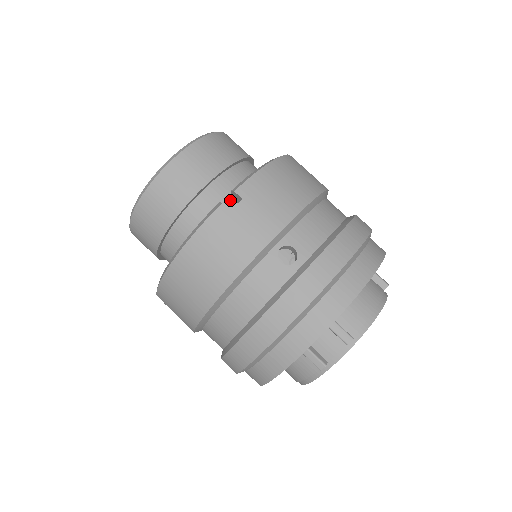
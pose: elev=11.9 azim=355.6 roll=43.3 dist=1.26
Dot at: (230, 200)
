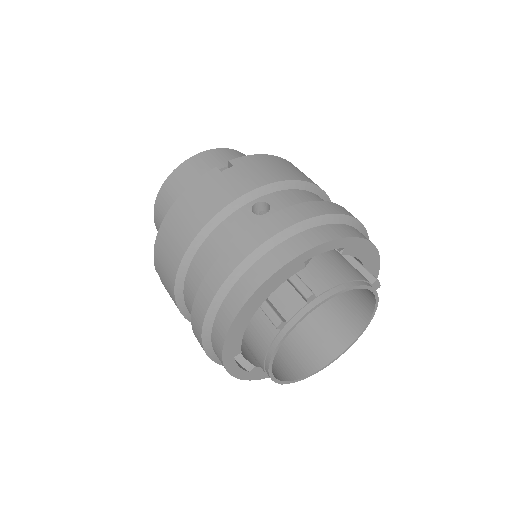
Dot at: occluded
